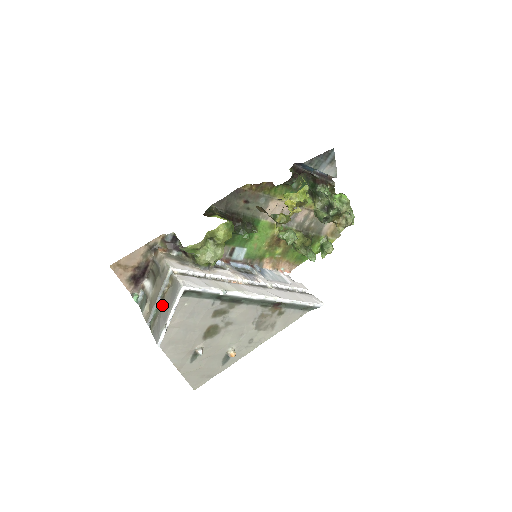
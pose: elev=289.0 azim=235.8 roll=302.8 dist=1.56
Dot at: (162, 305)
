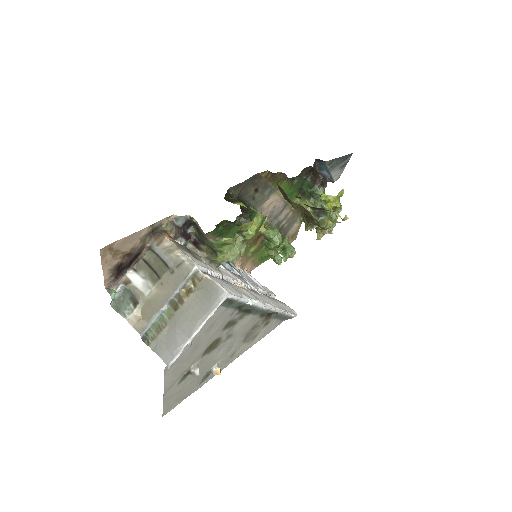
Dot at: (178, 313)
